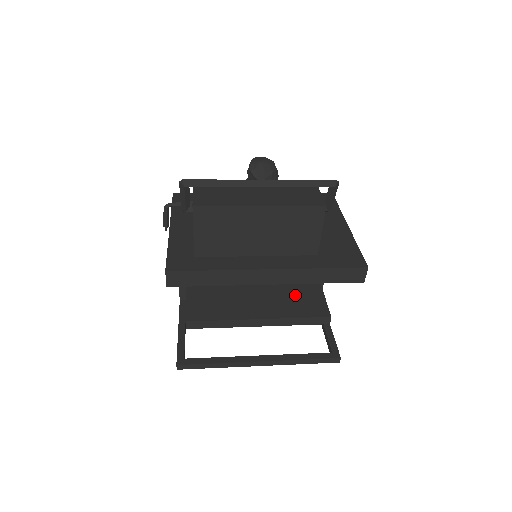
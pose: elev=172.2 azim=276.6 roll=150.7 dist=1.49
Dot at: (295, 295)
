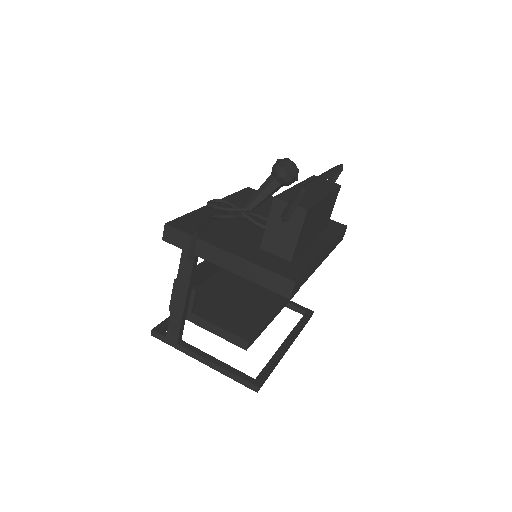
Dot at: occluded
